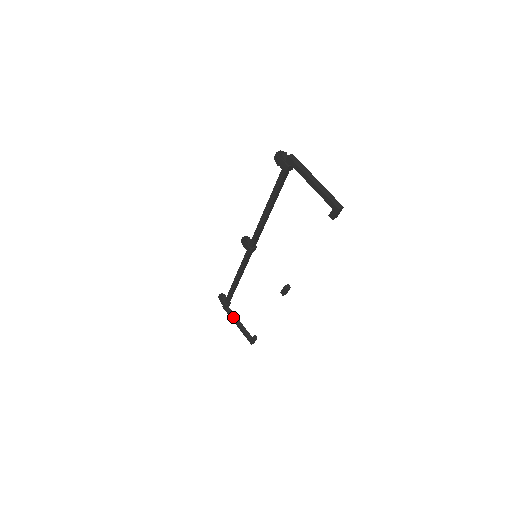
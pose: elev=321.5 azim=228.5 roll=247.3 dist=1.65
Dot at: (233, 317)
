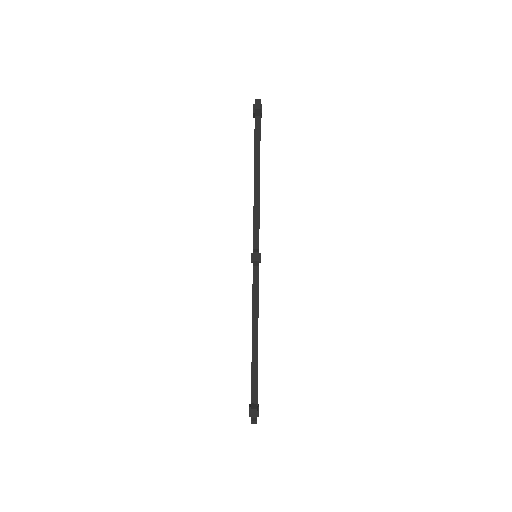
Dot at: occluded
